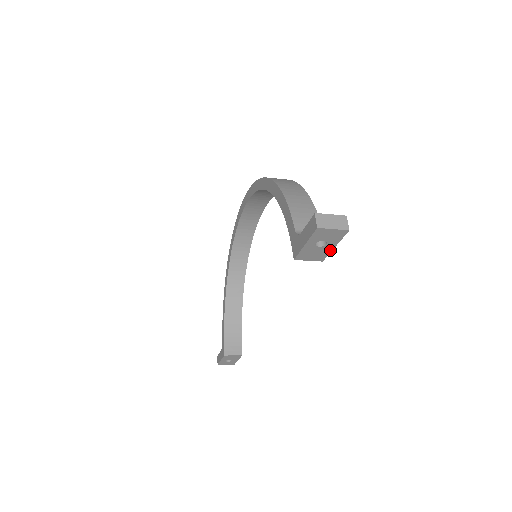
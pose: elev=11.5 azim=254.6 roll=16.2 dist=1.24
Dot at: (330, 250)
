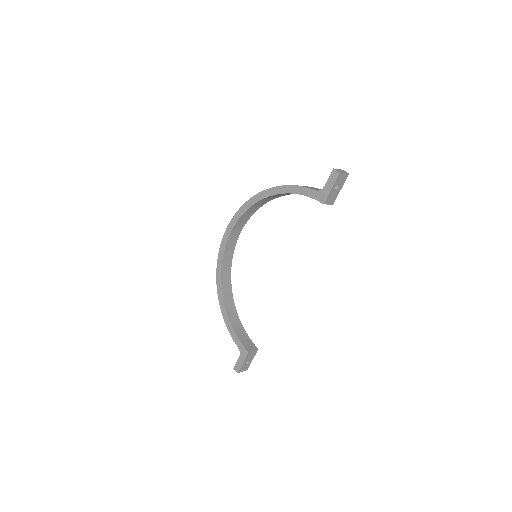
Dot at: (338, 193)
